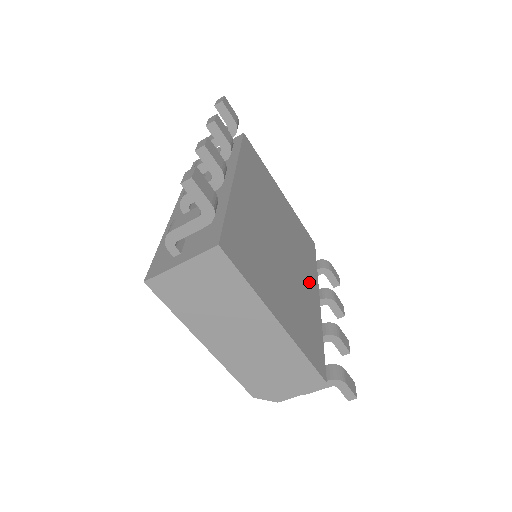
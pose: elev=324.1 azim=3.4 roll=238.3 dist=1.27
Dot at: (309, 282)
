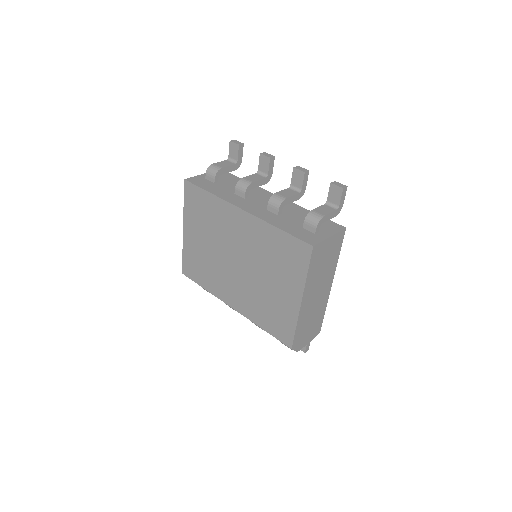
Dot at: occluded
